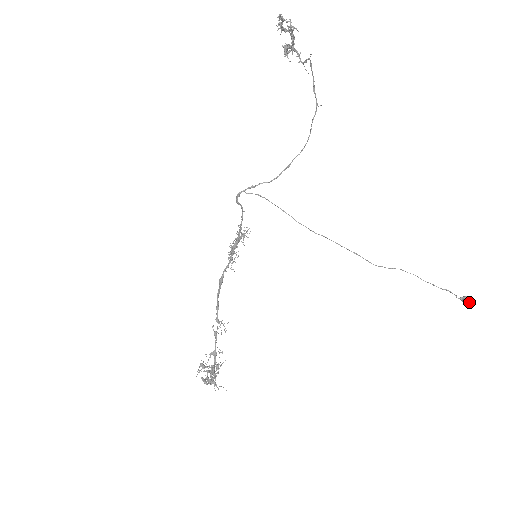
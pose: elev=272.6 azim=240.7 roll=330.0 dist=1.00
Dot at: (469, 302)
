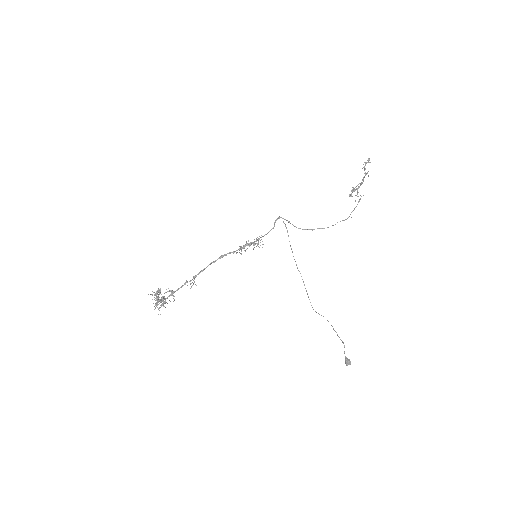
Dot at: (349, 362)
